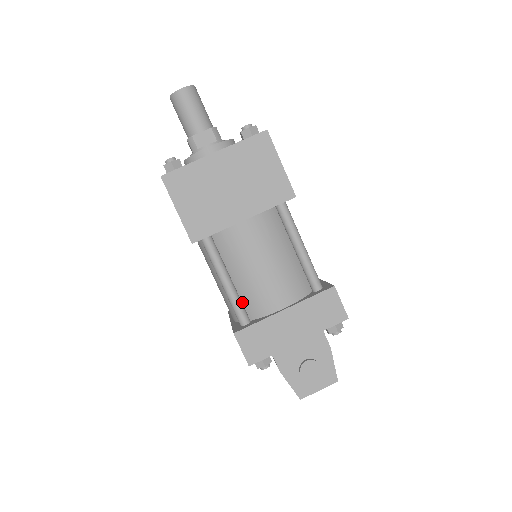
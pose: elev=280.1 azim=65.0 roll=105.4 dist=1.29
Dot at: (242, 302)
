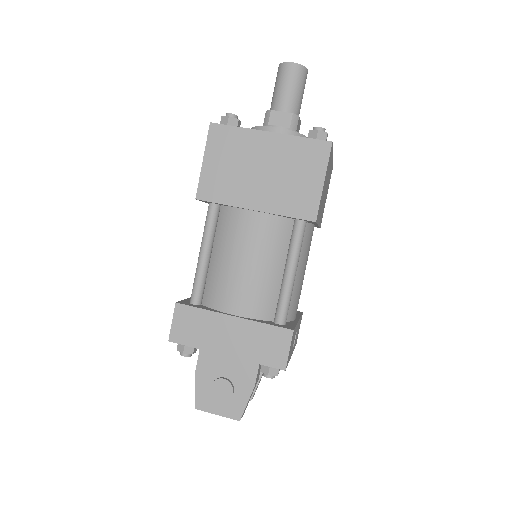
Dot at: (206, 283)
